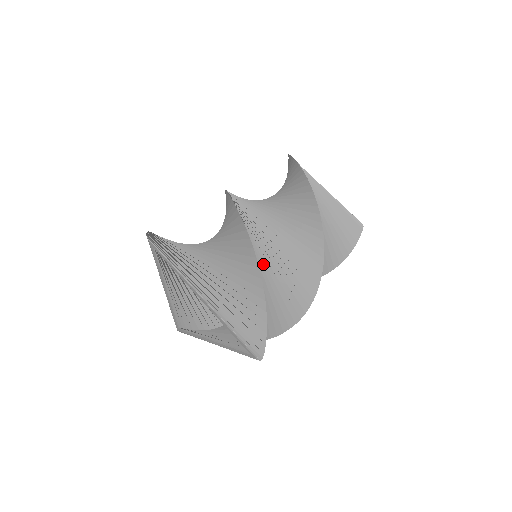
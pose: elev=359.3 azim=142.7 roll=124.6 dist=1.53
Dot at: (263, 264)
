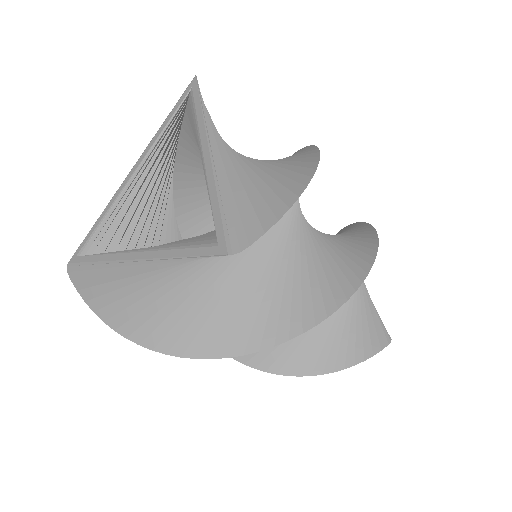
Dot at: (288, 223)
